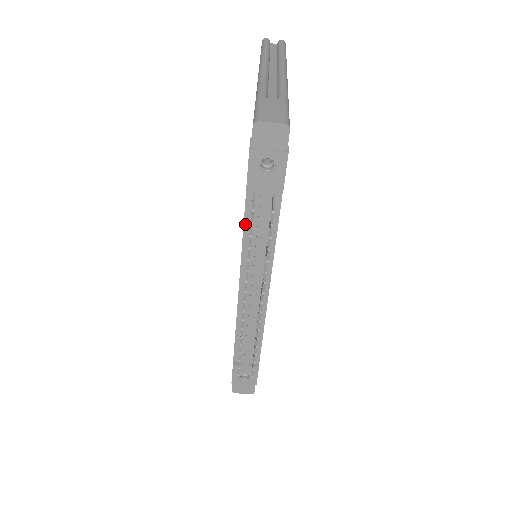
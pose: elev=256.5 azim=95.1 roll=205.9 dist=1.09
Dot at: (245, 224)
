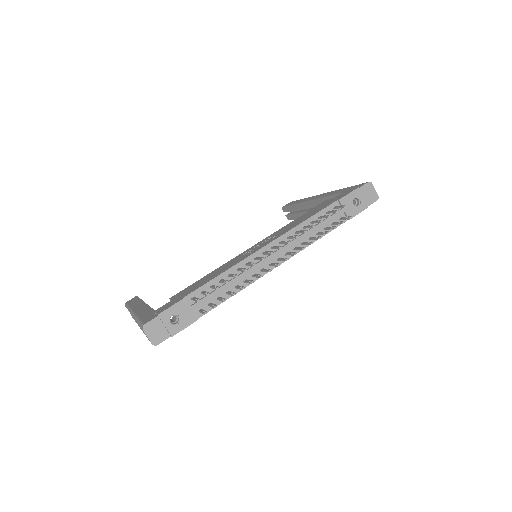
Dot at: (315, 215)
